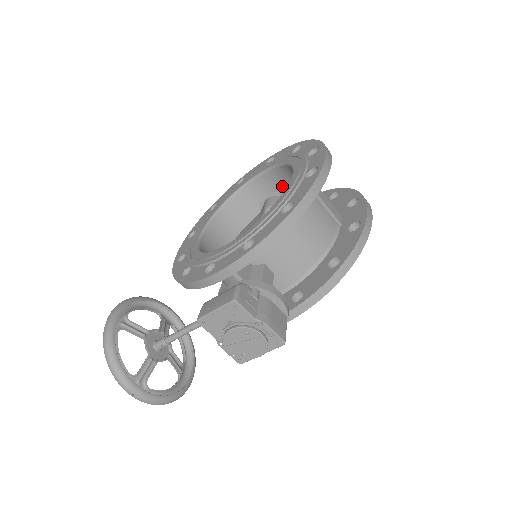
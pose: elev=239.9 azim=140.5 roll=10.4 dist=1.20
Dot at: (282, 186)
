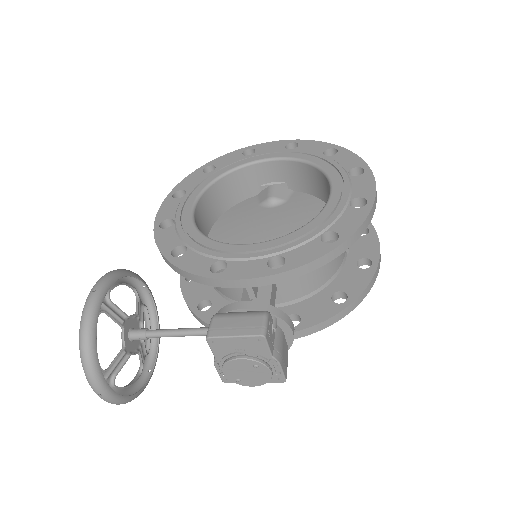
Dot at: (295, 181)
